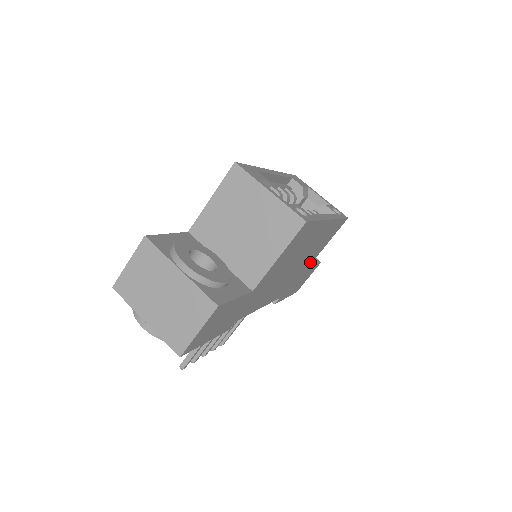
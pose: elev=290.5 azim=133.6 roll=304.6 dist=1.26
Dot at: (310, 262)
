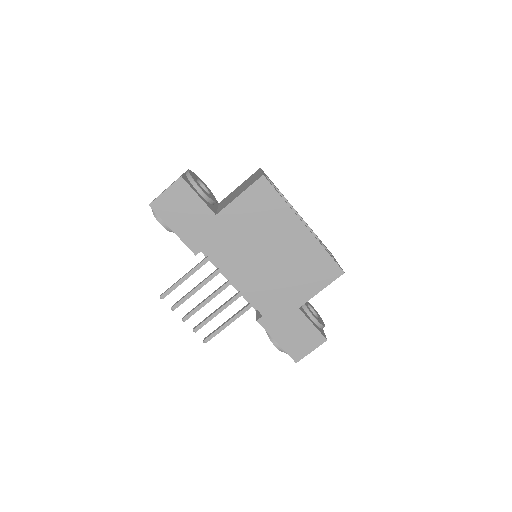
Dot at: (300, 297)
